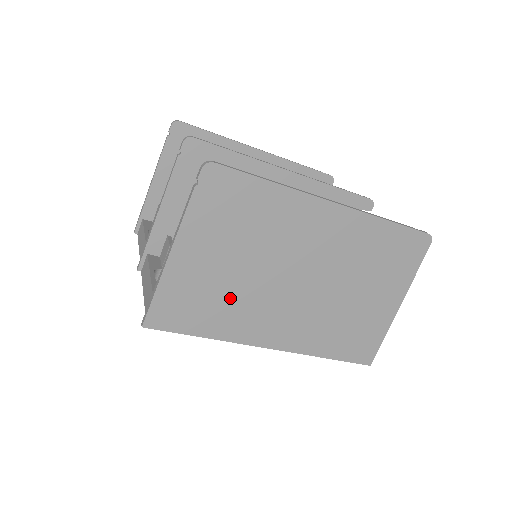
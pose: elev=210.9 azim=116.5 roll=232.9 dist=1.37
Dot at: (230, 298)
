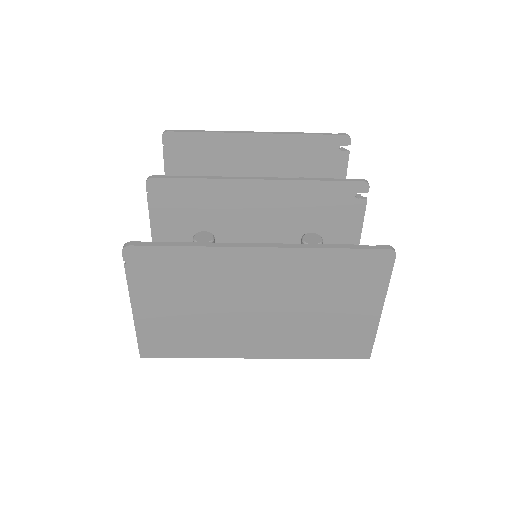
Dot at: (200, 331)
